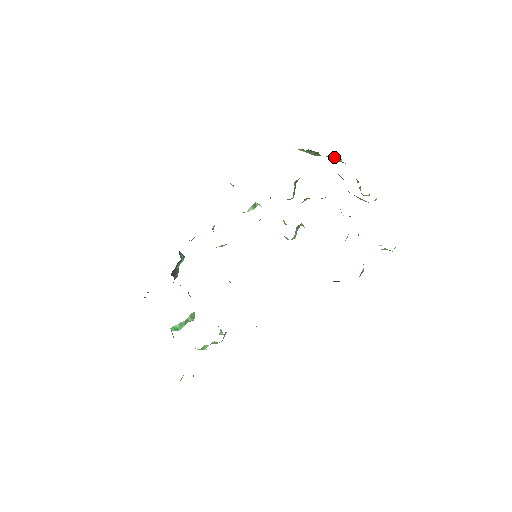
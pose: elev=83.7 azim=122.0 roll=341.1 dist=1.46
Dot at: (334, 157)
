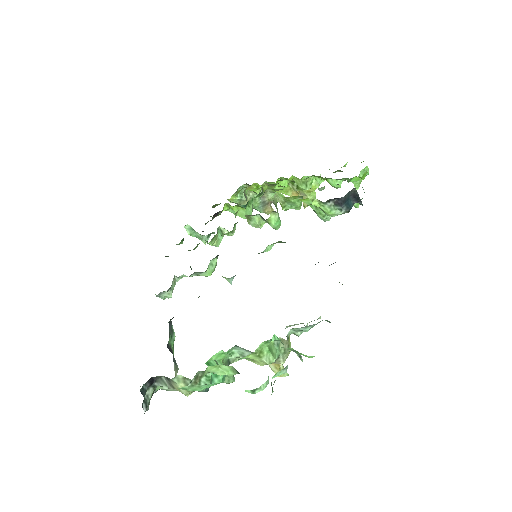
Dot at: (264, 198)
